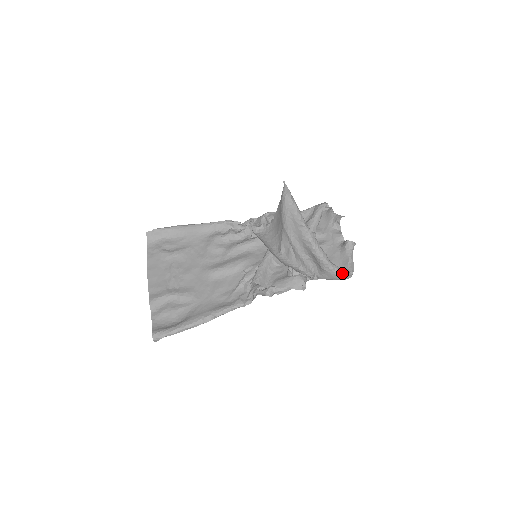
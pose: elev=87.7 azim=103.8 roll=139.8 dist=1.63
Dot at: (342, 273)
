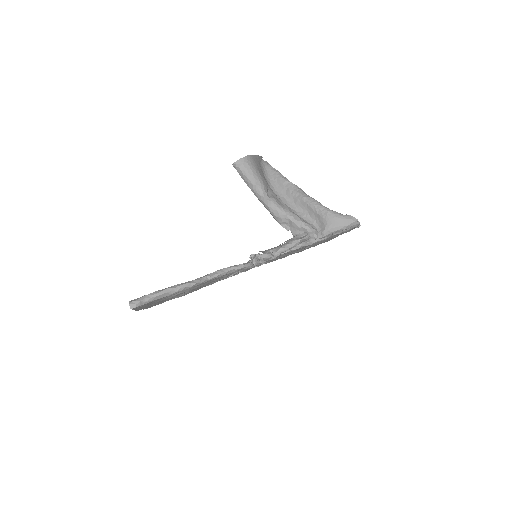
Dot at: (344, 215)
